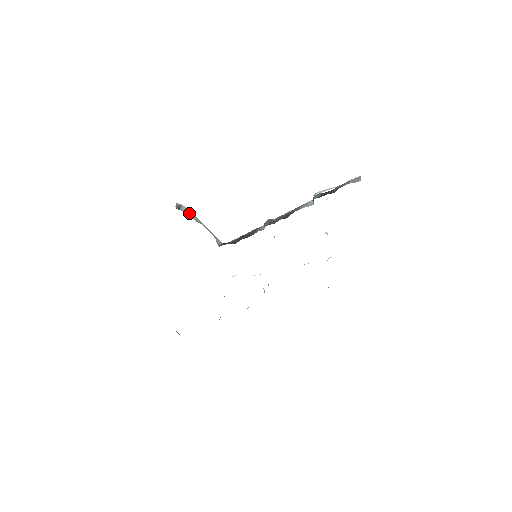
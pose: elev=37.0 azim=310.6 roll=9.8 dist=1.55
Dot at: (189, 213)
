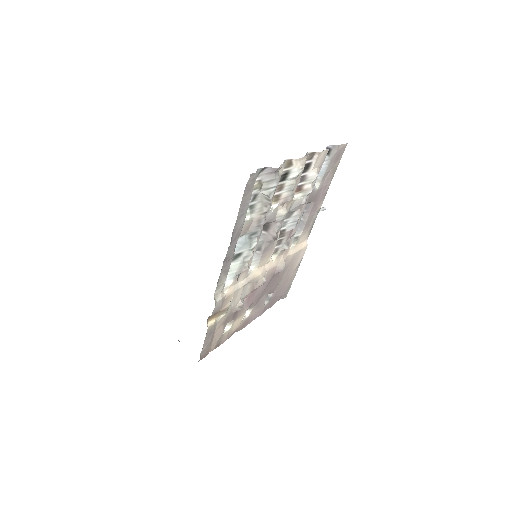
Dot at: occluded
